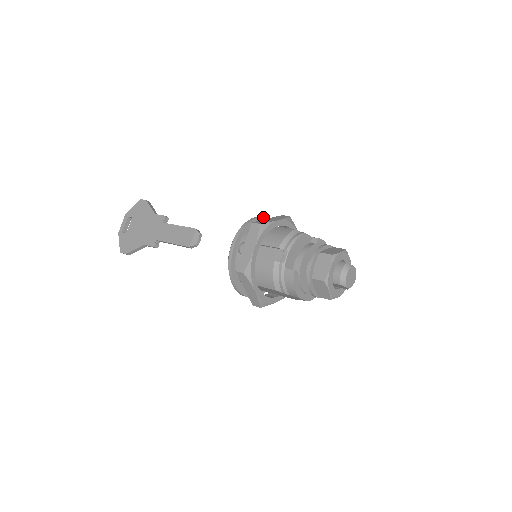
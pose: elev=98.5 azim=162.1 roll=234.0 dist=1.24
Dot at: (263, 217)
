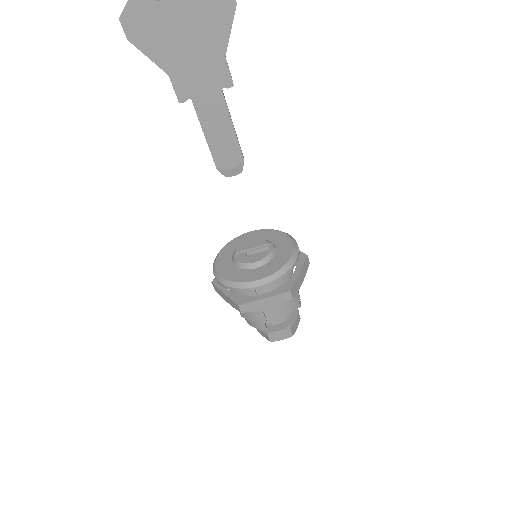
Dot at: occluded
